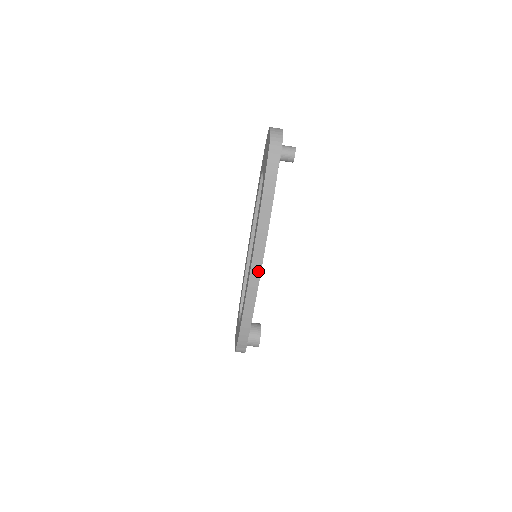
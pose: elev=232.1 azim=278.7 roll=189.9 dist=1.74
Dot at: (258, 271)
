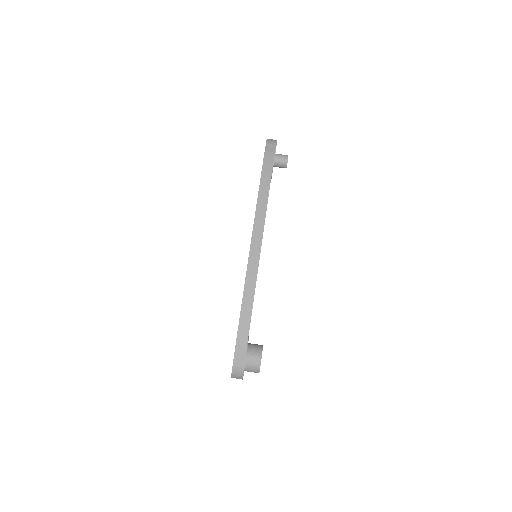
Dot at: (258, 245)
